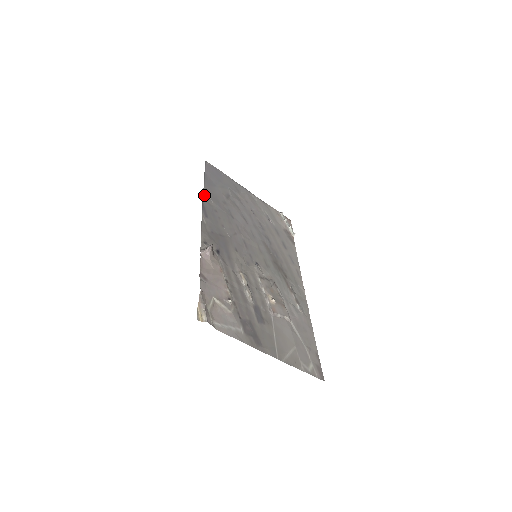
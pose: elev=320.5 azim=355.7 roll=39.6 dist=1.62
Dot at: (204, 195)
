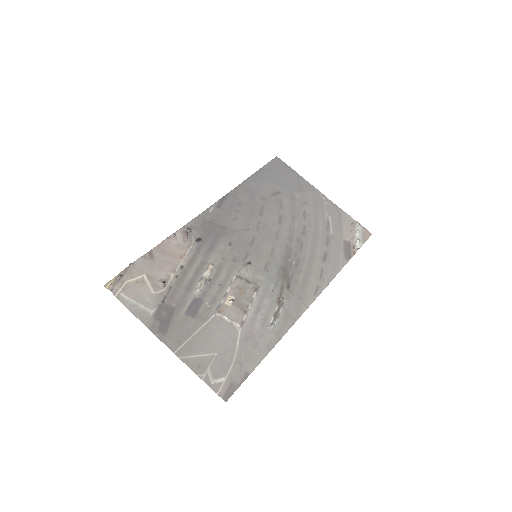
Dot at: (237, 187)
